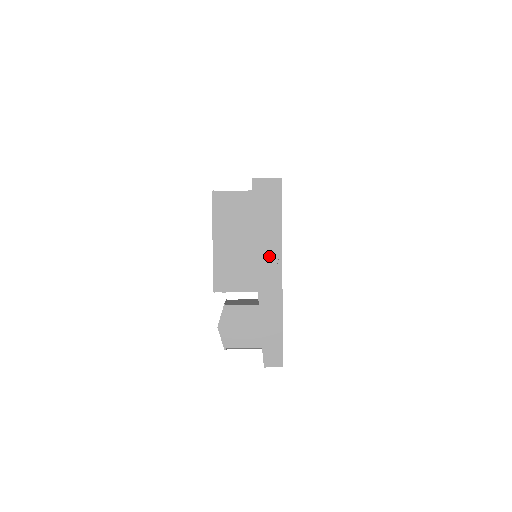
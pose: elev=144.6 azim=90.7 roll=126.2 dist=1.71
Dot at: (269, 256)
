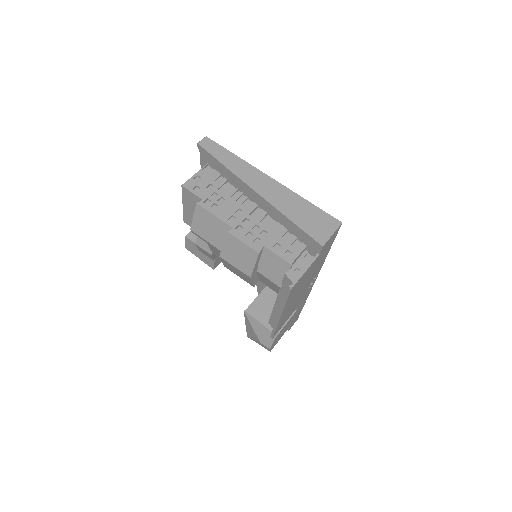
Dot at: occluded
